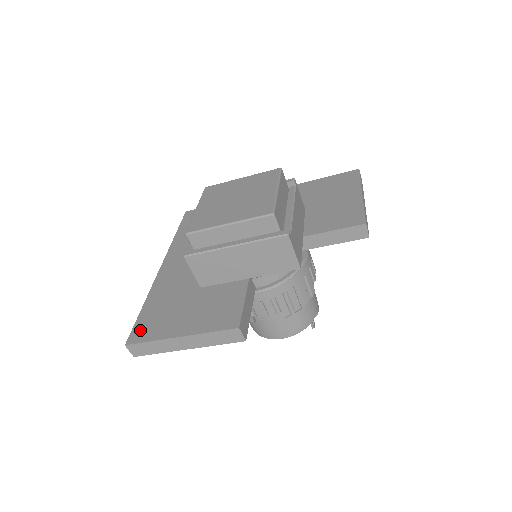
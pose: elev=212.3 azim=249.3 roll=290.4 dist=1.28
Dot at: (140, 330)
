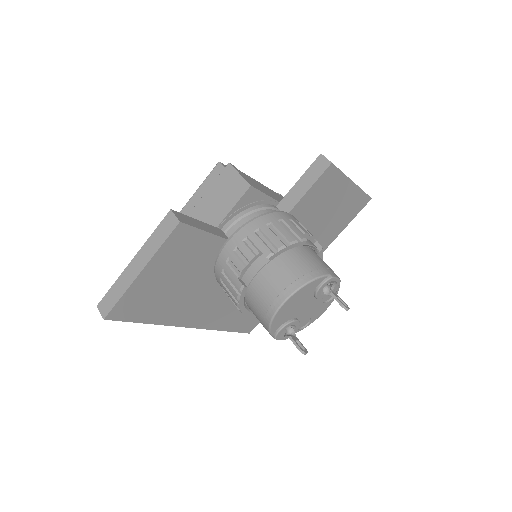
Dot at: occluded
